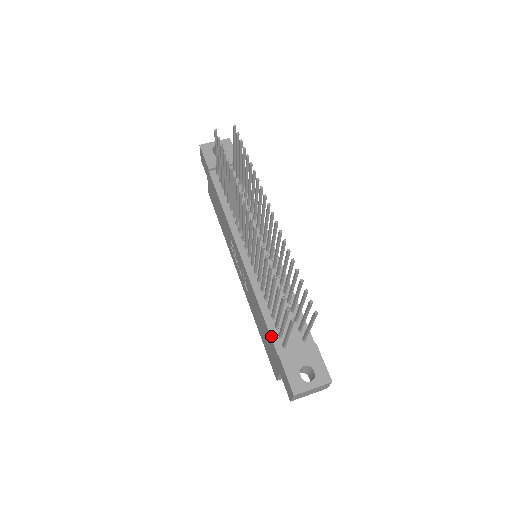
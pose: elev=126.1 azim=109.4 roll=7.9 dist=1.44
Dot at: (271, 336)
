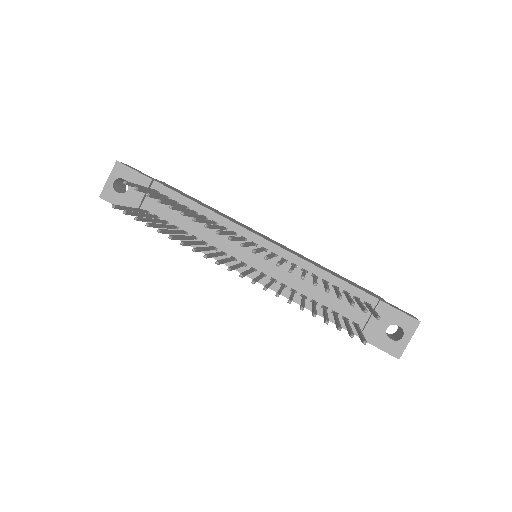
Dot at: occluded
